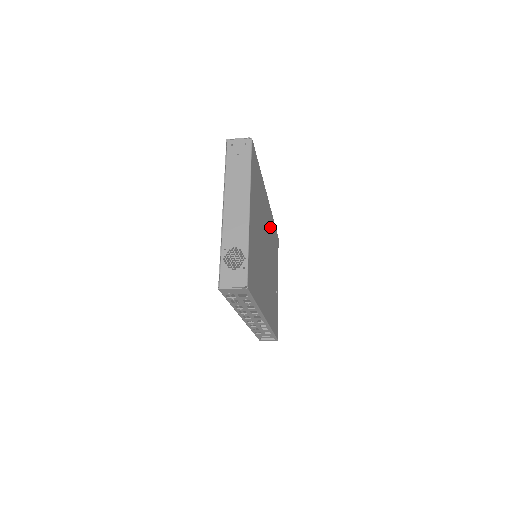
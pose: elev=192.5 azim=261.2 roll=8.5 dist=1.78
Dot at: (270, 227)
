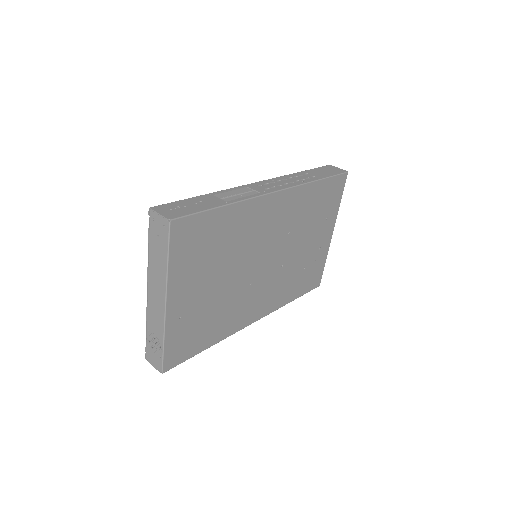
Dot at: (290, 212)
